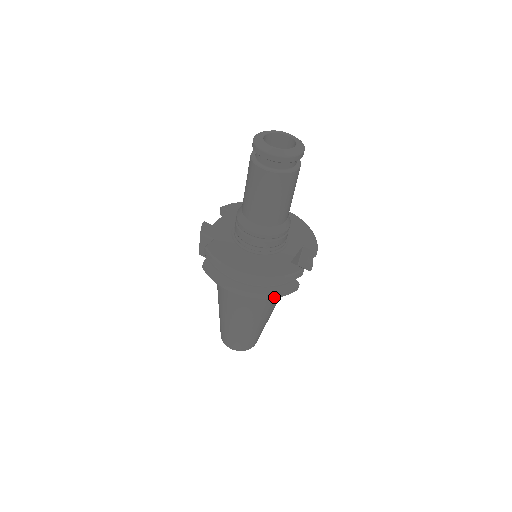
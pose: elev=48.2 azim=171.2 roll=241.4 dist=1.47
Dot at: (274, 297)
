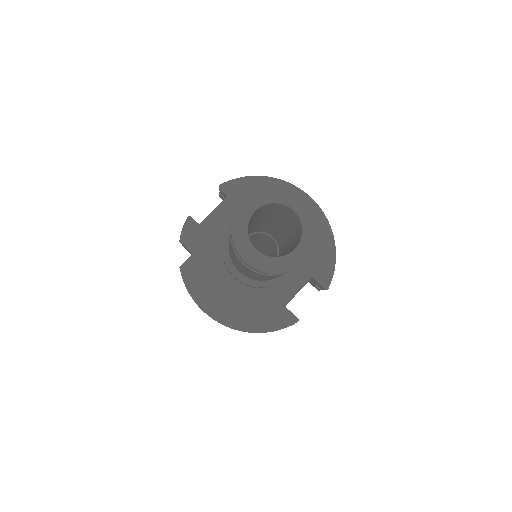
Dot at: occluded
